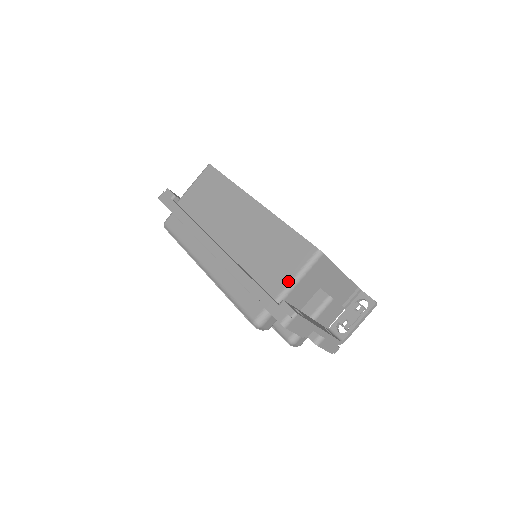
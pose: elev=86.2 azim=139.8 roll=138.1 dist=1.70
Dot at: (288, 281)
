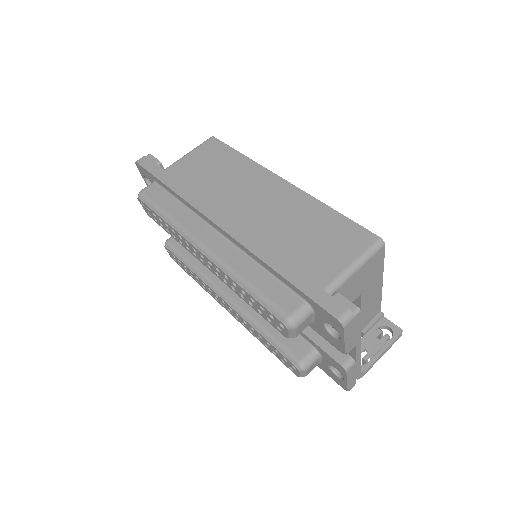
Dot at: (340, 271)
